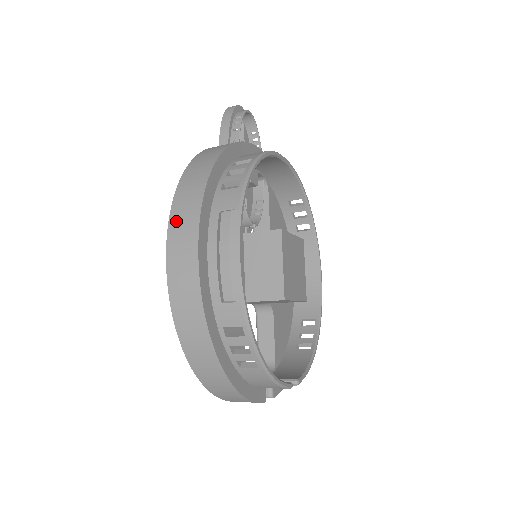
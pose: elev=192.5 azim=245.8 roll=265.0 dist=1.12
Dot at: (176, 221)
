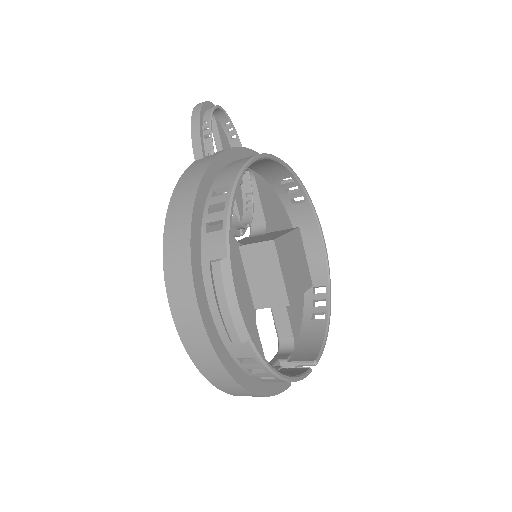
Dot at: (171, 277)
